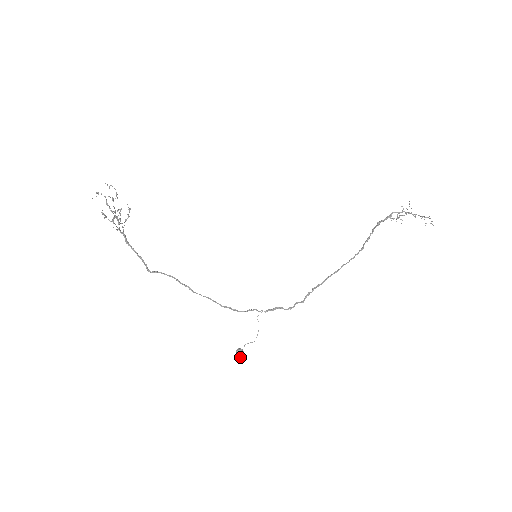
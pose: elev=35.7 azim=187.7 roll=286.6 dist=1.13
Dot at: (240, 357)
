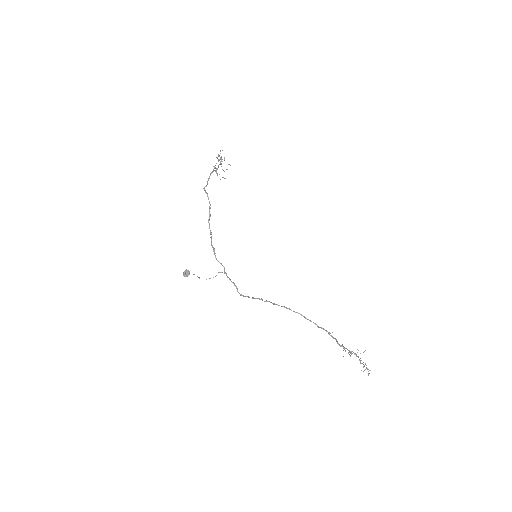
Dot at: (184, 274)
